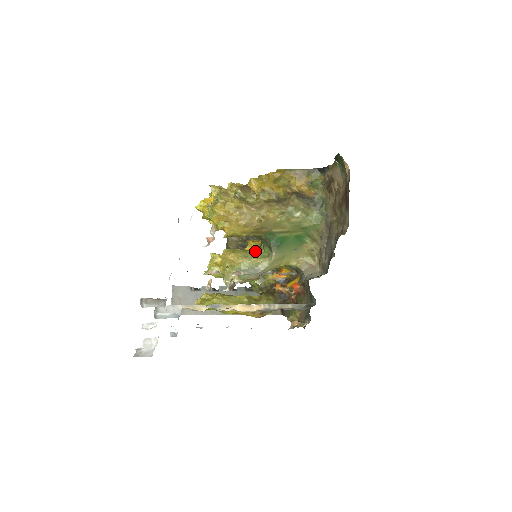
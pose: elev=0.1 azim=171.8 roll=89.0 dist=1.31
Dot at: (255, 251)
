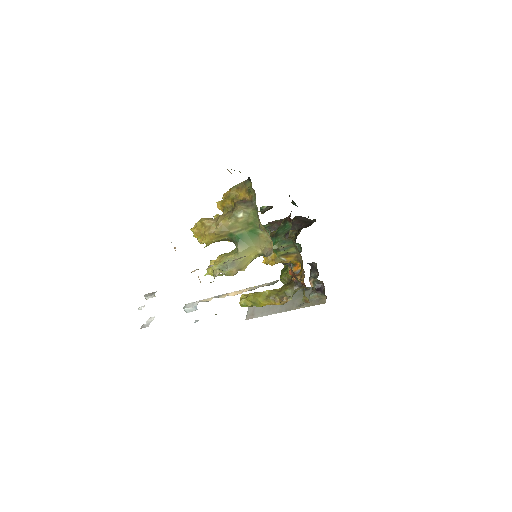
Dot at: (233, 251)
